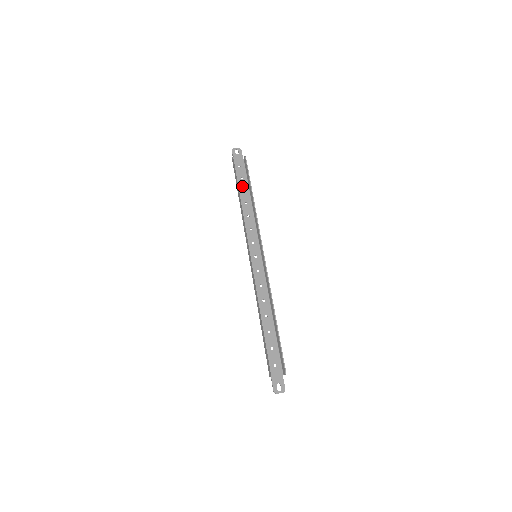
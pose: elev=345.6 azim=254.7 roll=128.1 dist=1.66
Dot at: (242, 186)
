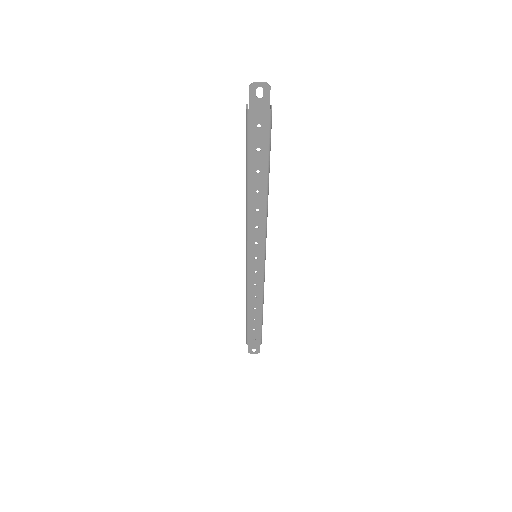
Dot at: (253, 322)
